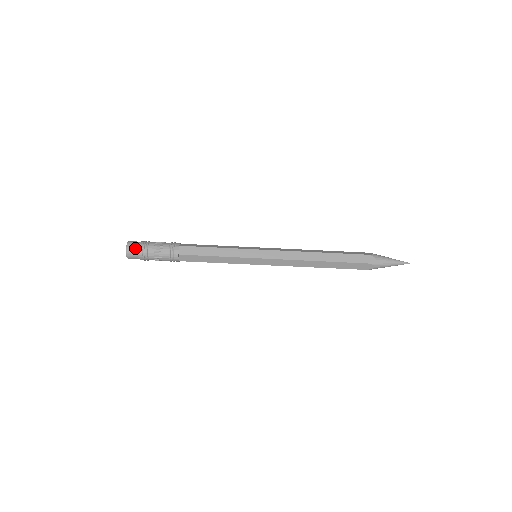
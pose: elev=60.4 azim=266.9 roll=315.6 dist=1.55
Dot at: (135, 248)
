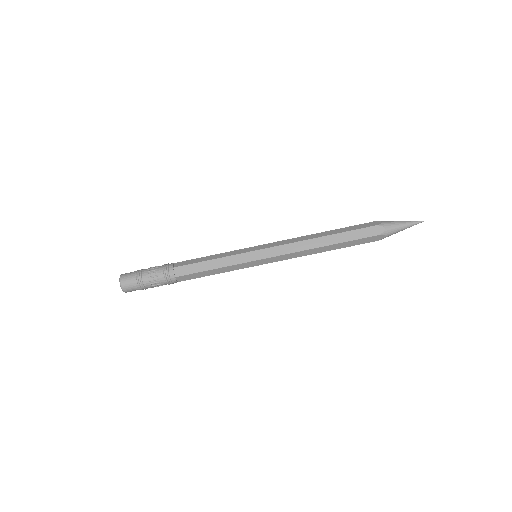
Dot at: (129, 282)
